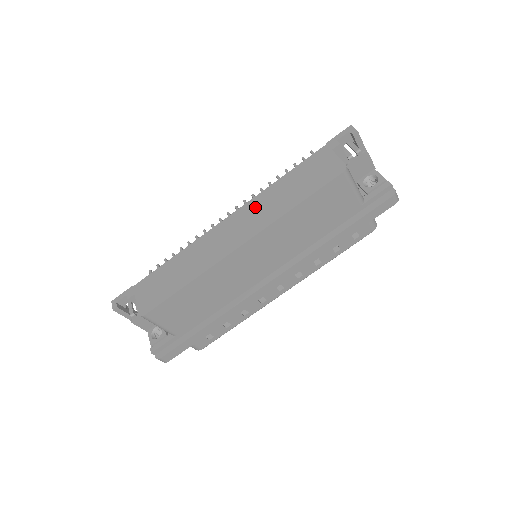
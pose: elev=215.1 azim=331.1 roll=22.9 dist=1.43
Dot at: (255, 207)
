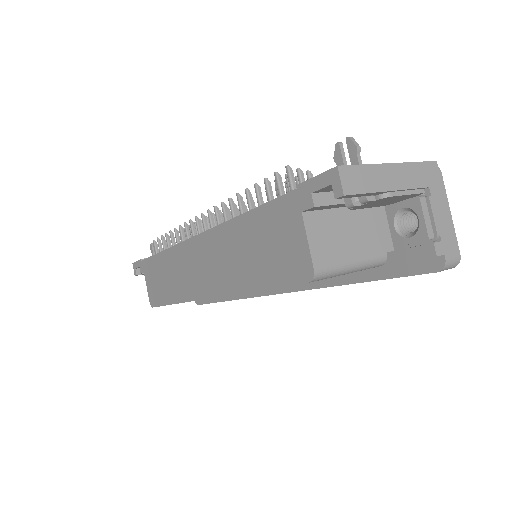
Dot at: (216, 247)
